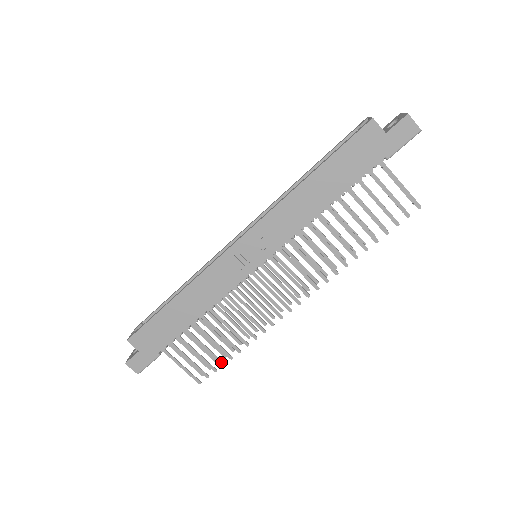
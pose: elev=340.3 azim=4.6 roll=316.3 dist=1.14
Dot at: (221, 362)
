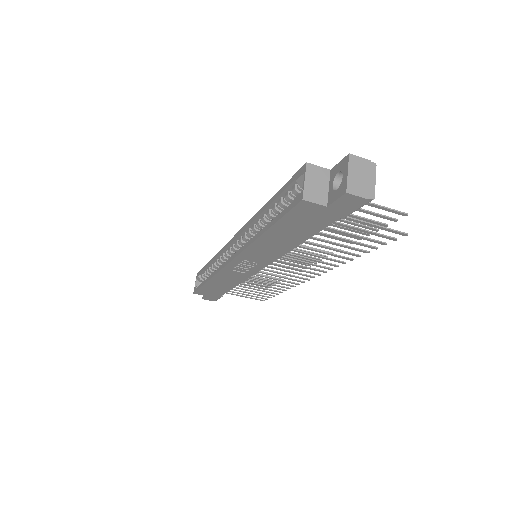
Dot at: (271, 295)
